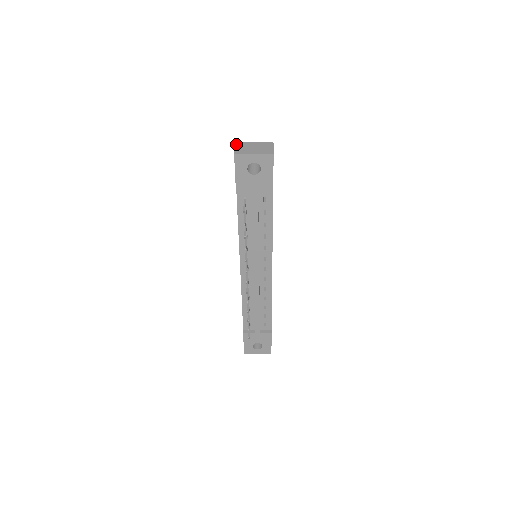
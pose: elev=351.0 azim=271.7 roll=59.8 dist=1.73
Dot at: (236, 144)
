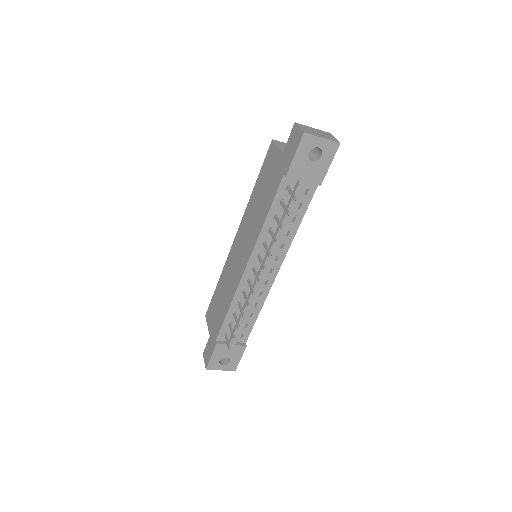
Dot at: (297, 124)
